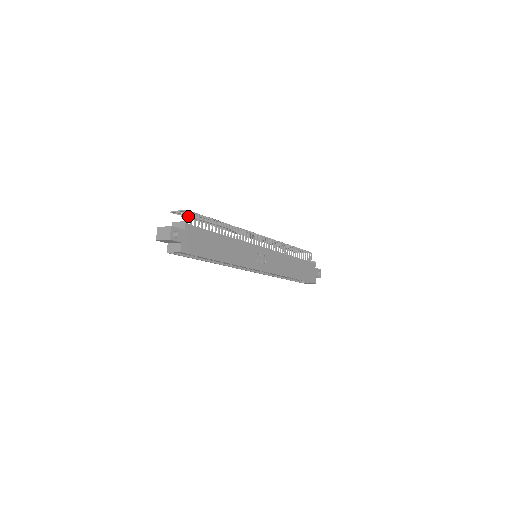
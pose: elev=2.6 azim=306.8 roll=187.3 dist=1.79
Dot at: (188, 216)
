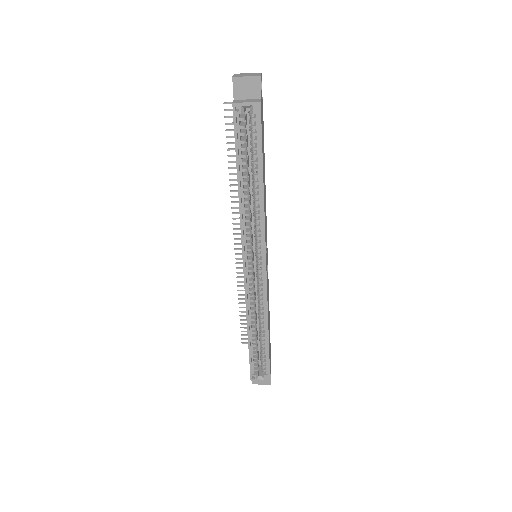
Dot at: occluded
